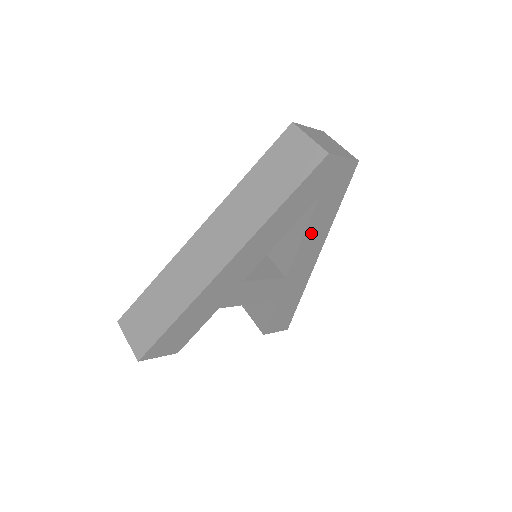
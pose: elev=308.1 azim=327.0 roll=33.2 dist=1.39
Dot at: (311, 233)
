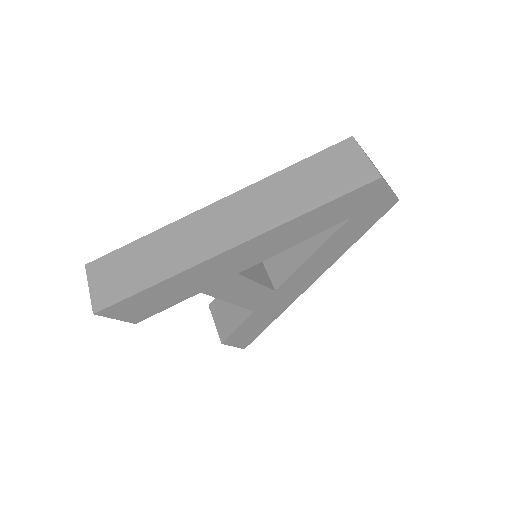
Dot at: (322, 254)
